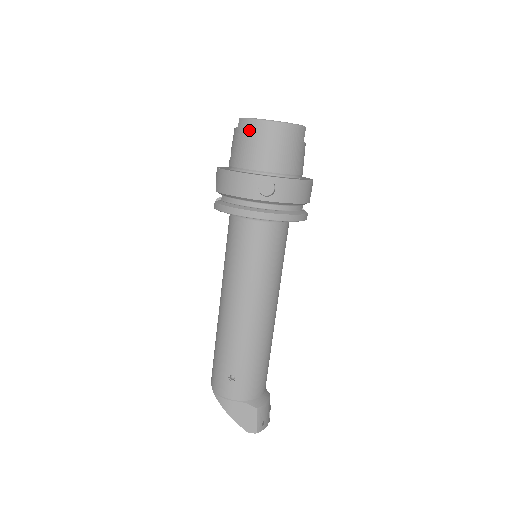
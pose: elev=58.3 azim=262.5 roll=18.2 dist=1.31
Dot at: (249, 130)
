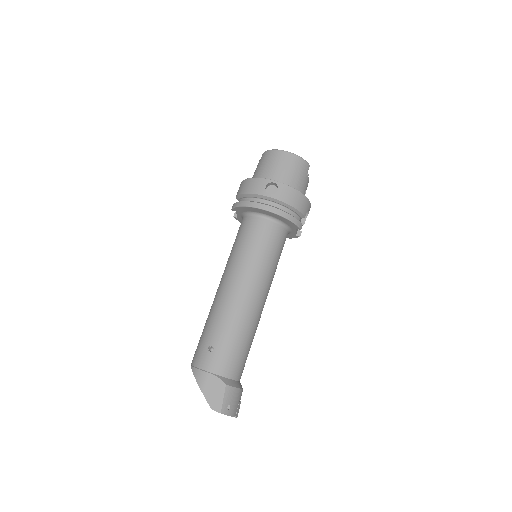
Dot at: (268, 156)
